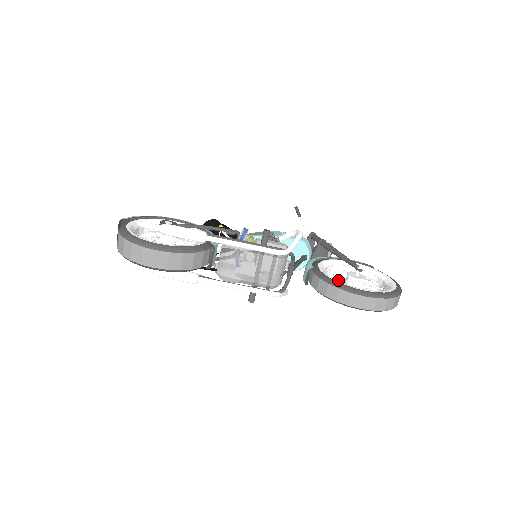
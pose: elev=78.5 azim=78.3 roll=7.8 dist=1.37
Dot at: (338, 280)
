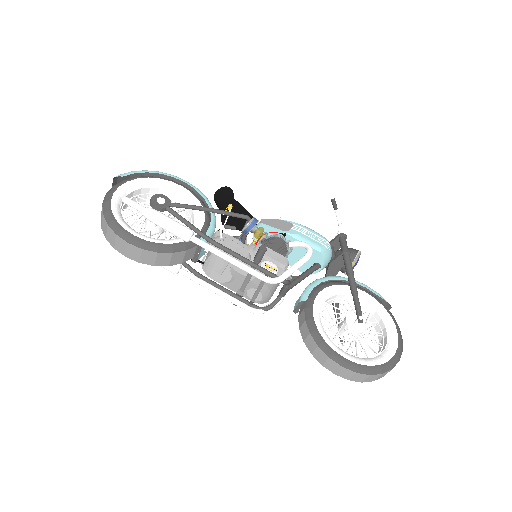
Dot at: (336, 316)
